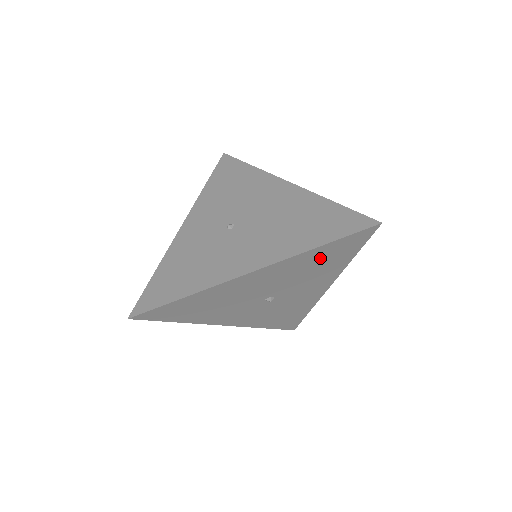
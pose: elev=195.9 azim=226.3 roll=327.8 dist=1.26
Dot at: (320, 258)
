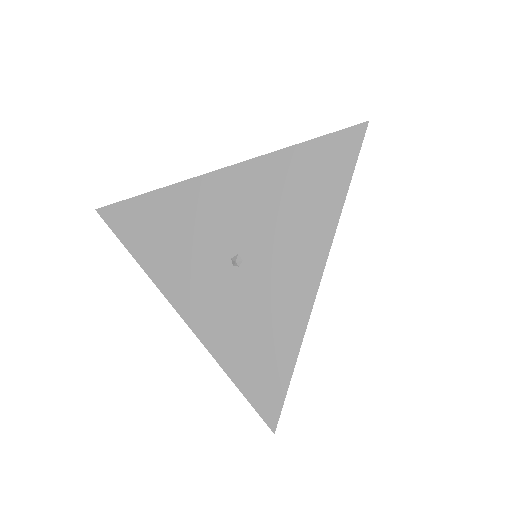
Dot at: (298, 176)
